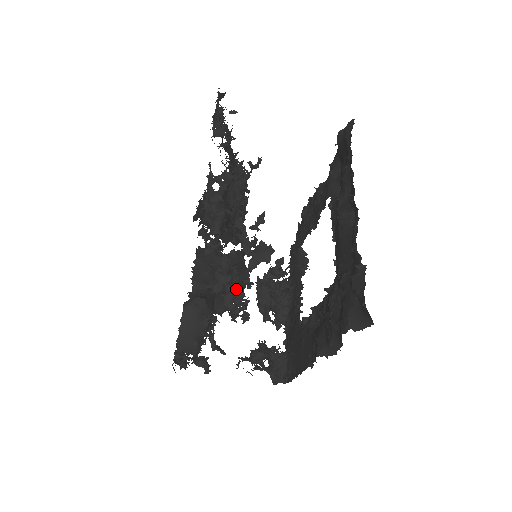
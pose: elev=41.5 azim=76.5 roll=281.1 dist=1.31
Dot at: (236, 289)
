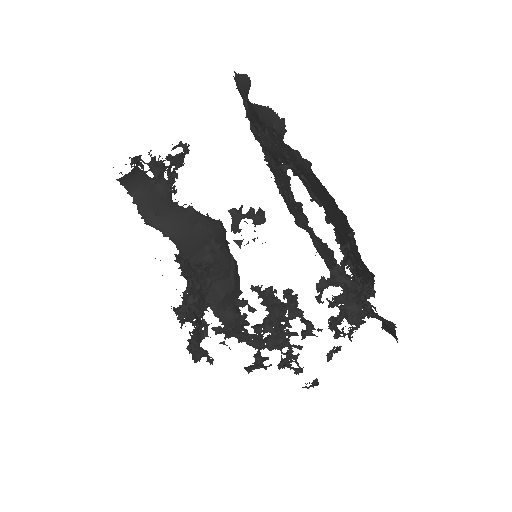
Dot at: (161, 166)
